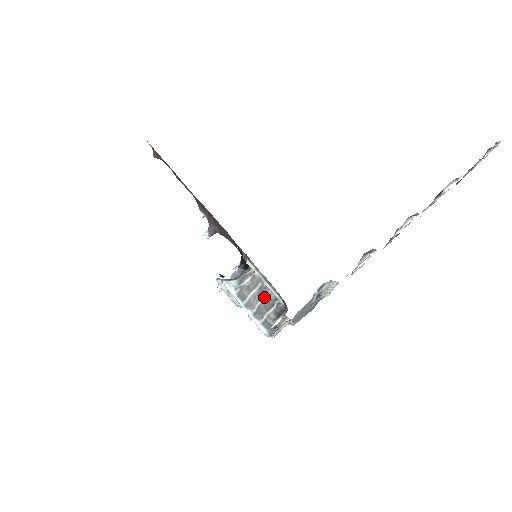
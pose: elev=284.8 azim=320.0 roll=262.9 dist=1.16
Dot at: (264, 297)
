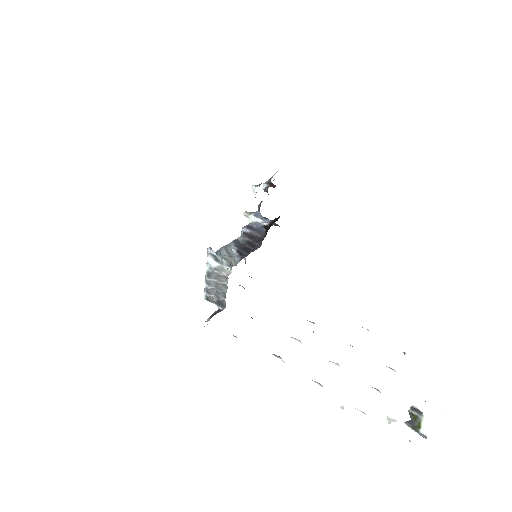
Dot at: (219, 290)
